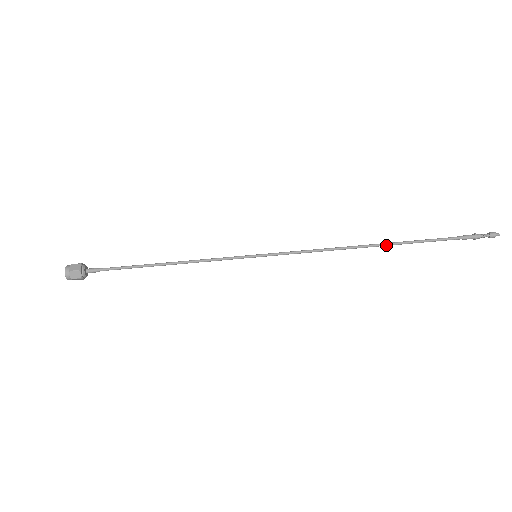
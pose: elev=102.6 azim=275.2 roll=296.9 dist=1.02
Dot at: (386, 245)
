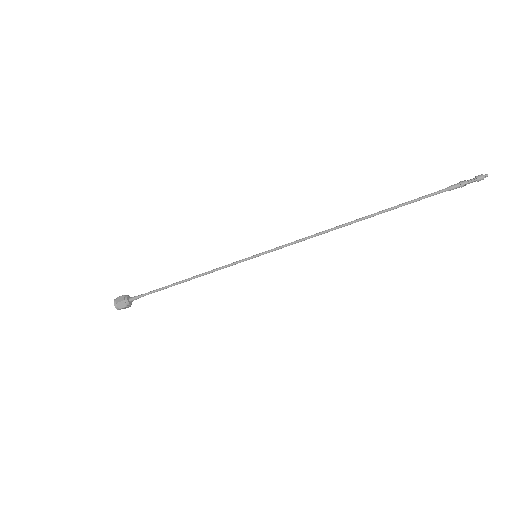
Dot at: (371, 216)
